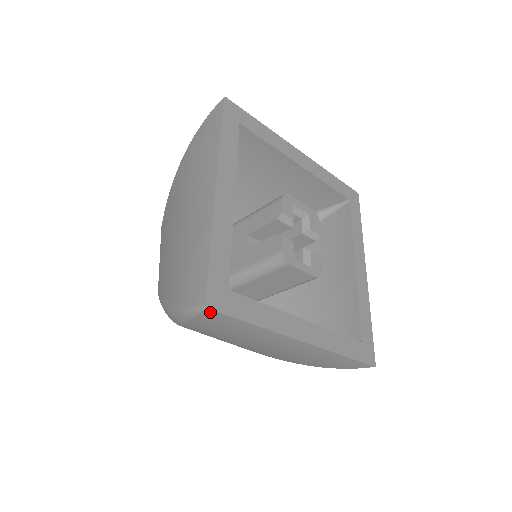
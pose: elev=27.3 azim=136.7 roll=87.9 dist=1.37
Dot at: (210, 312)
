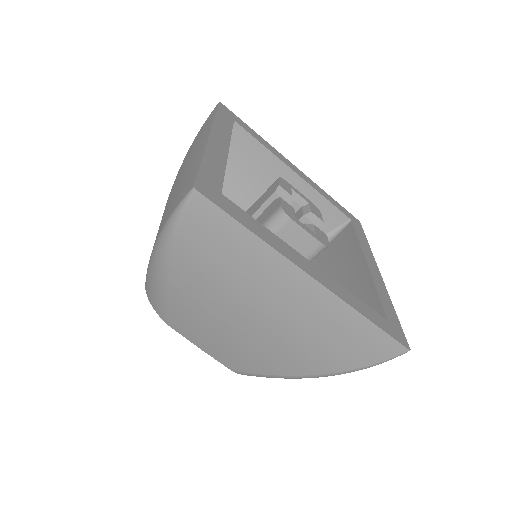
Dot at: (199, 200)
